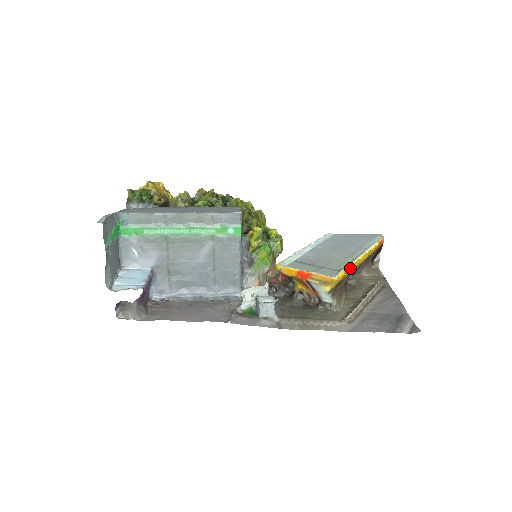
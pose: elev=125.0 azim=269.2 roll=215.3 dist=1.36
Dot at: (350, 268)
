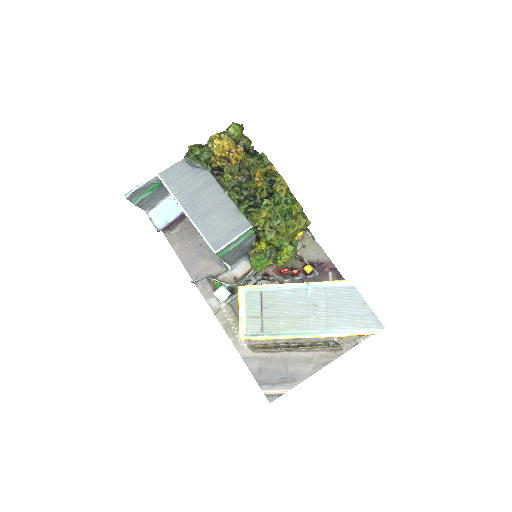
Dot at: (276, 338)
